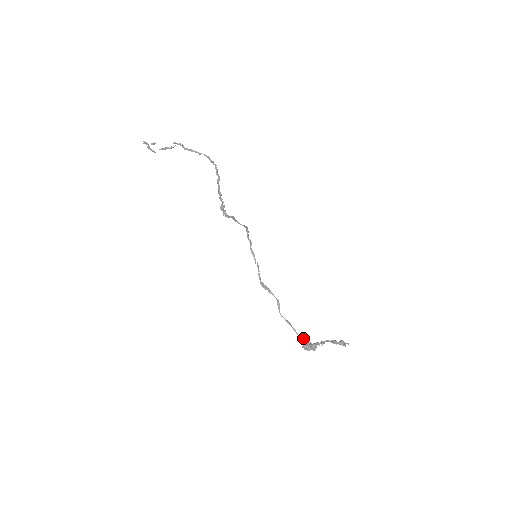
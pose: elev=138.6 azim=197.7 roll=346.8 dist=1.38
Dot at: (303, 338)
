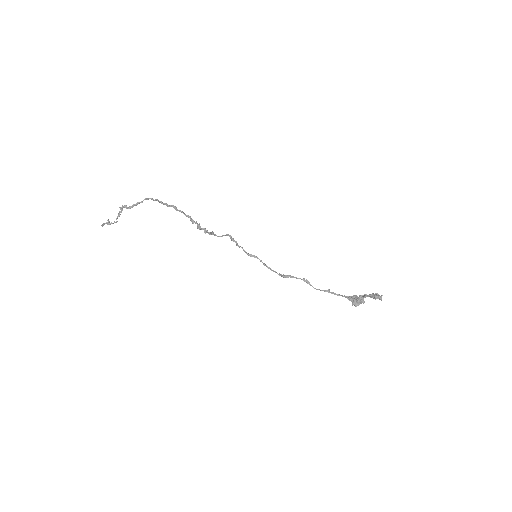
Dot at: (347, 297)
